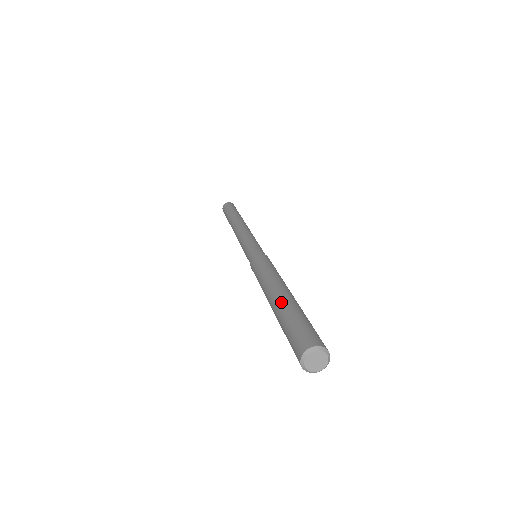
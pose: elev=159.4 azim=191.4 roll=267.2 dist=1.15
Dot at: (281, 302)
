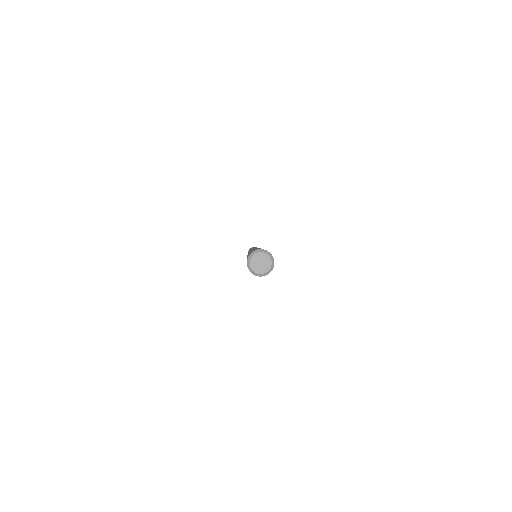
Dot at: occluded
